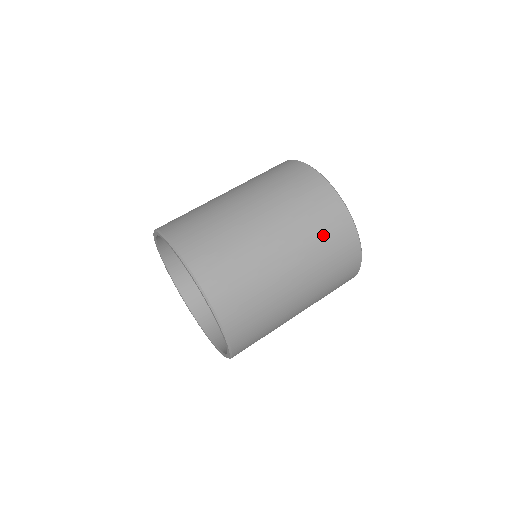
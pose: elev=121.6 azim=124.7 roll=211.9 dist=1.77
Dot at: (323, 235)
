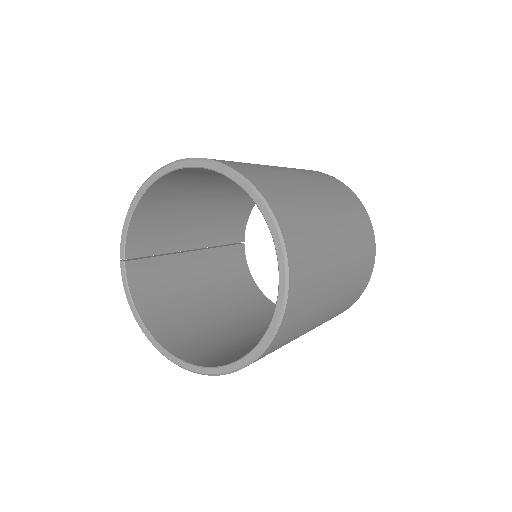
Dot at: occluded
